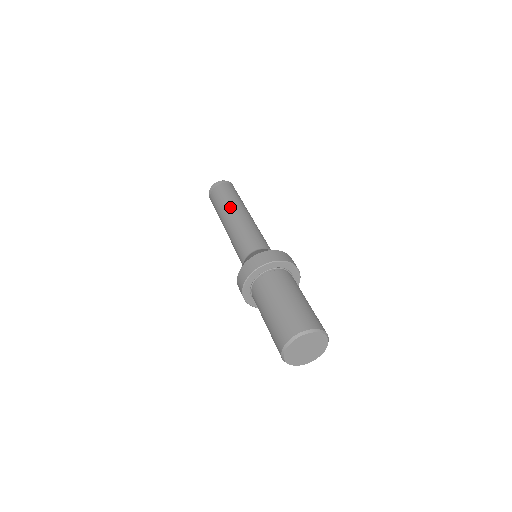
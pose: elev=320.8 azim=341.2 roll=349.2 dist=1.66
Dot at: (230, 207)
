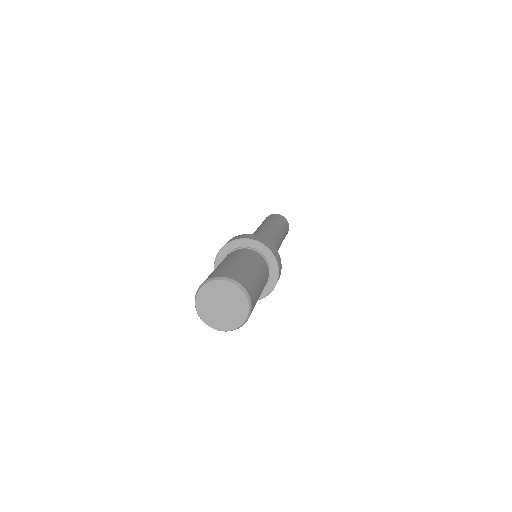
Dot at: (271, 224)
